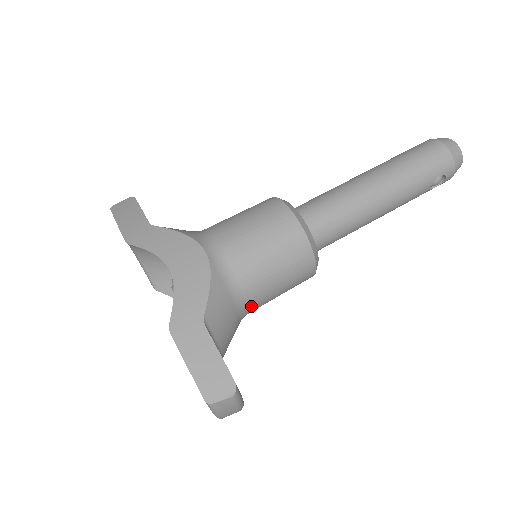
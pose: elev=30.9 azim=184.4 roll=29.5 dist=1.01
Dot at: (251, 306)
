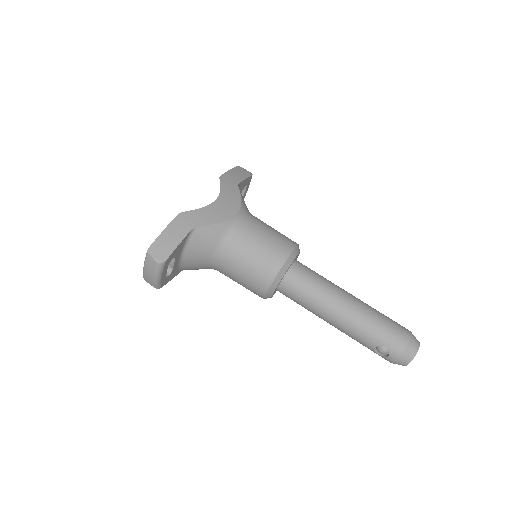
Dot at: (221, 263)
